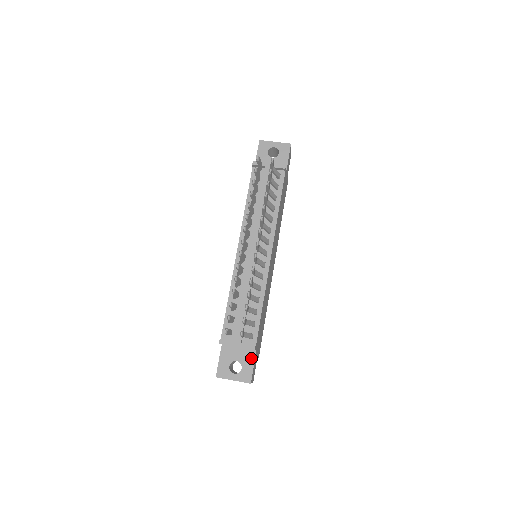
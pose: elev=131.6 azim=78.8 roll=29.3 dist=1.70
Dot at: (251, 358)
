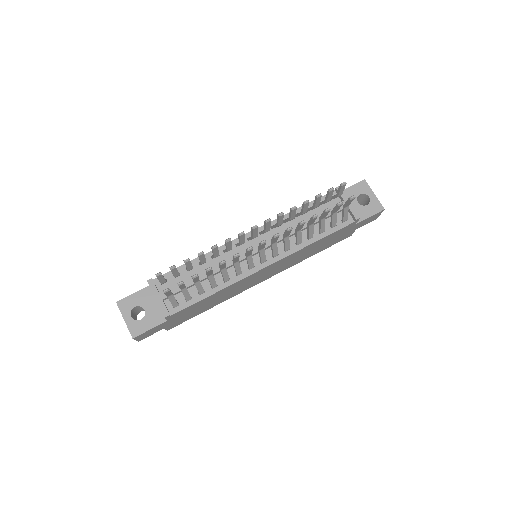
Dot at: (157, 321)
